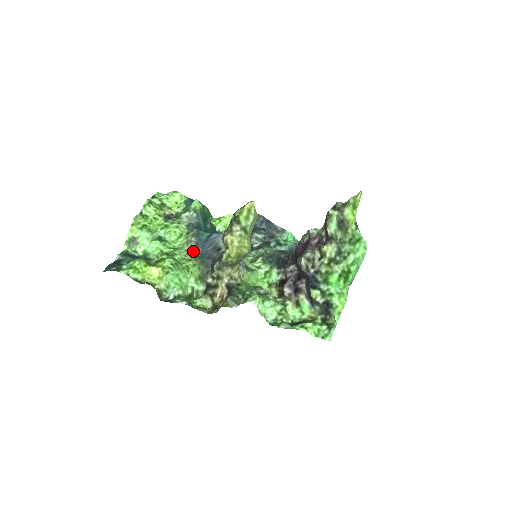
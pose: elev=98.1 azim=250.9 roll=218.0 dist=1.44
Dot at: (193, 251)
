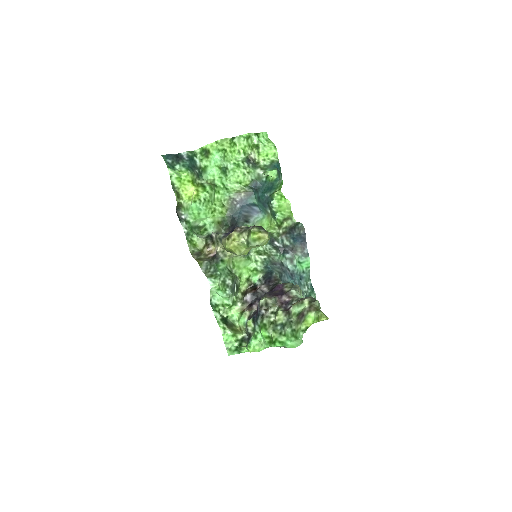
Dot at: (233, 202)
